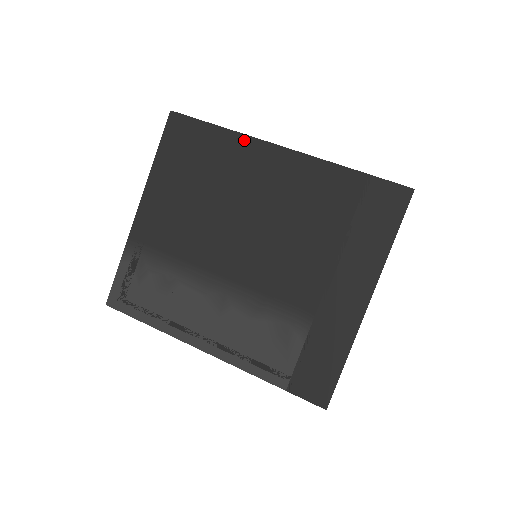
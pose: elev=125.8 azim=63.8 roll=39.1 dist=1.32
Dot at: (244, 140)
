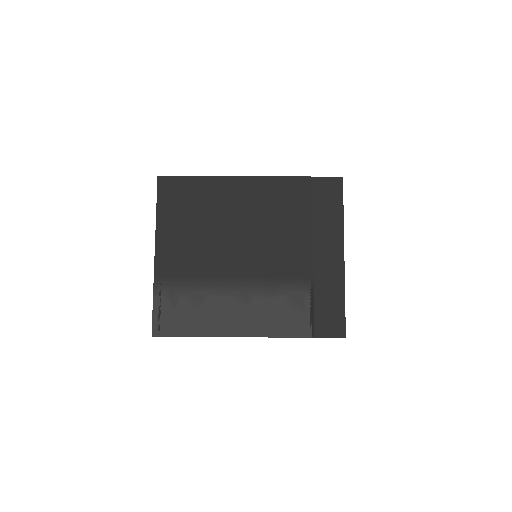
Dot at: (221, 180)
